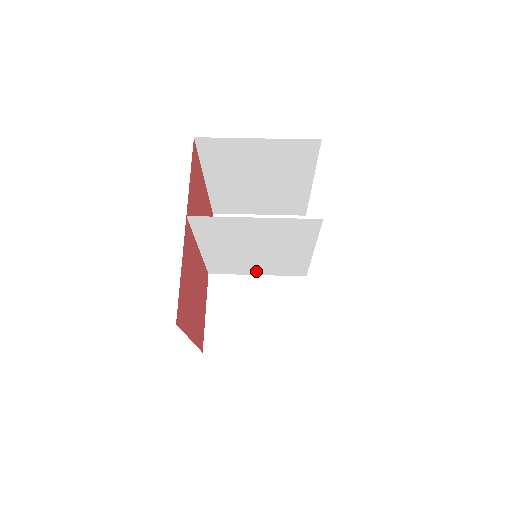
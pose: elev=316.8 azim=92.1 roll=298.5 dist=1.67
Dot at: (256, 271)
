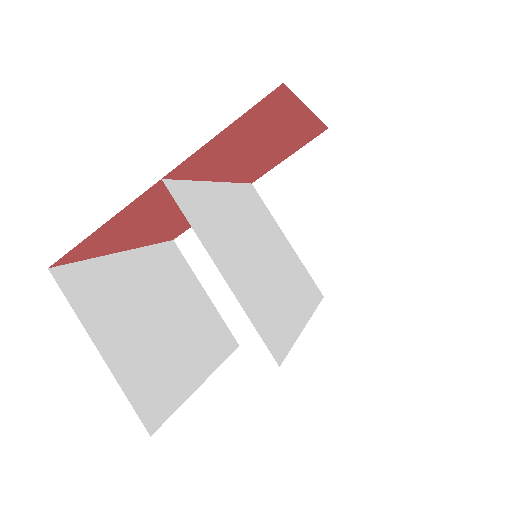
Dot at: (284, 240)
